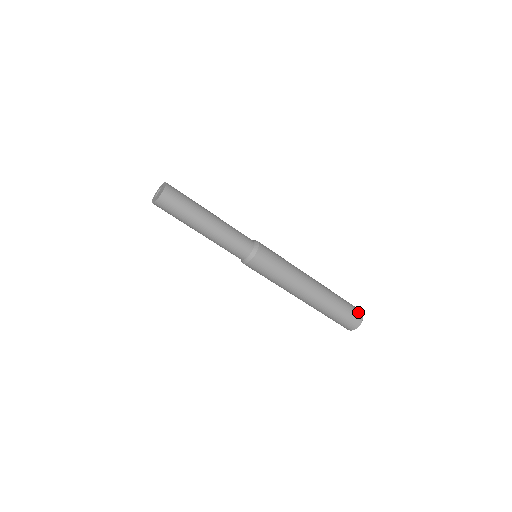
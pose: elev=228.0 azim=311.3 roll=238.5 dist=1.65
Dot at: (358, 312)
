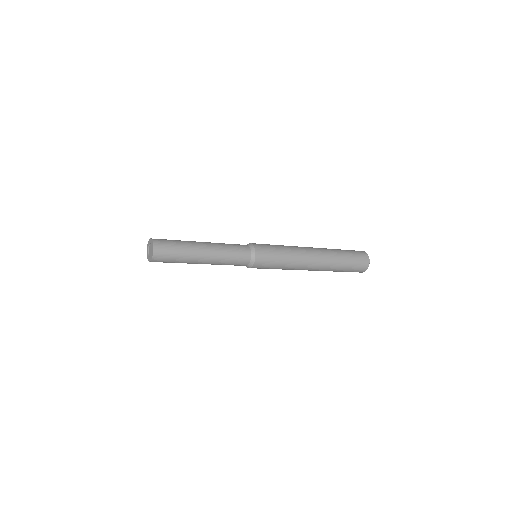
Dot at: (360, 271)
